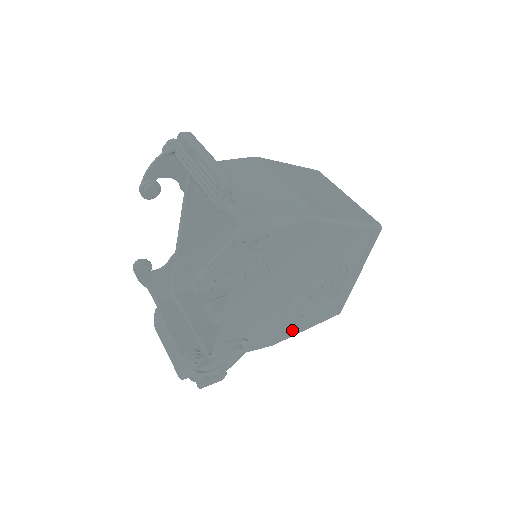
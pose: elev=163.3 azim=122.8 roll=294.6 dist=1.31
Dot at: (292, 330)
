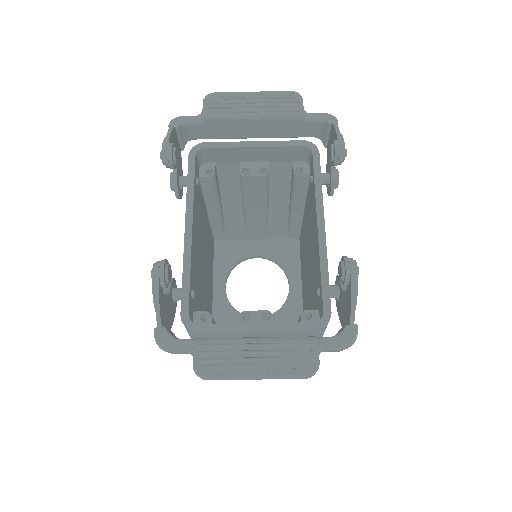
Dot at: occluded
